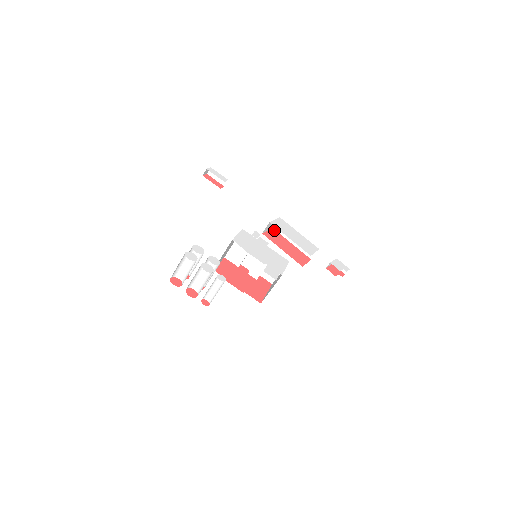
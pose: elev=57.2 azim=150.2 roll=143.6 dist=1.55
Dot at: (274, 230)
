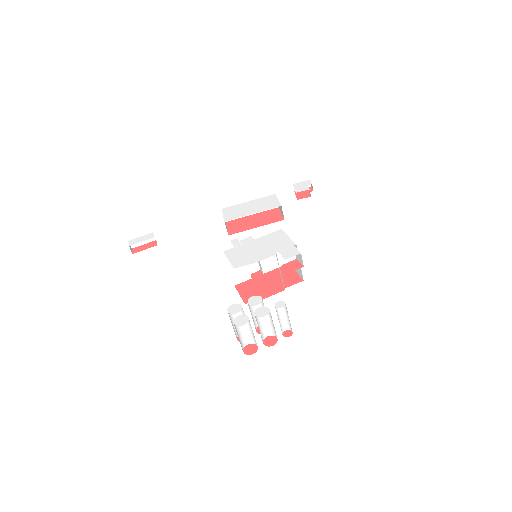
Dot at: (229, 222)
